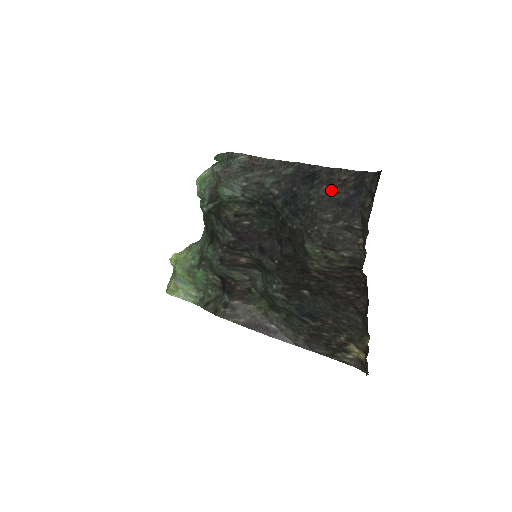
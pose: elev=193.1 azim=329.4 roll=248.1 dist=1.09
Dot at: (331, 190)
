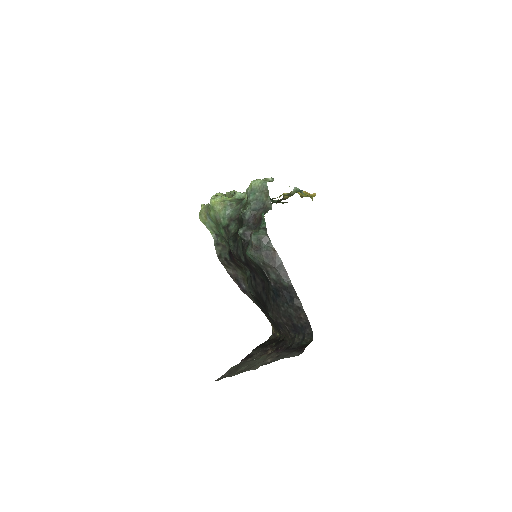
Dot at: (293, 314)
